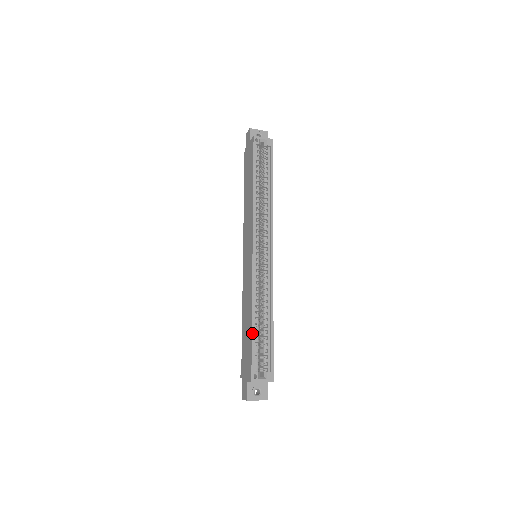
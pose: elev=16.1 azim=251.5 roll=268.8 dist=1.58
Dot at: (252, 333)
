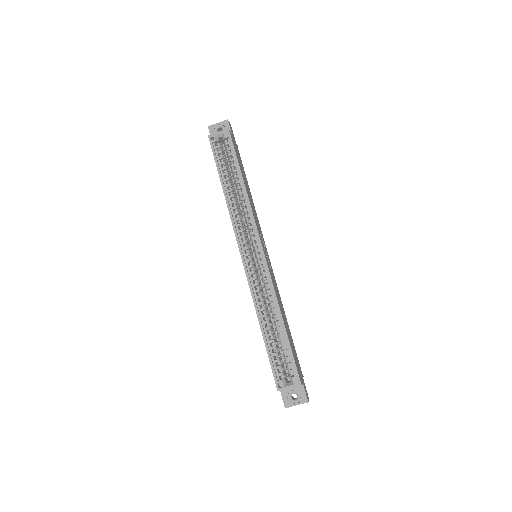
Dot at: (264, 342)
